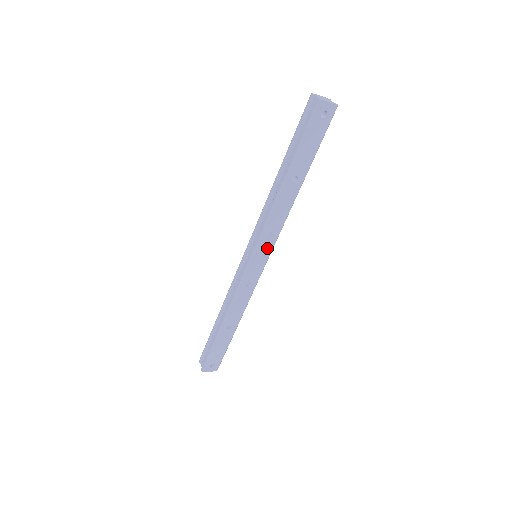
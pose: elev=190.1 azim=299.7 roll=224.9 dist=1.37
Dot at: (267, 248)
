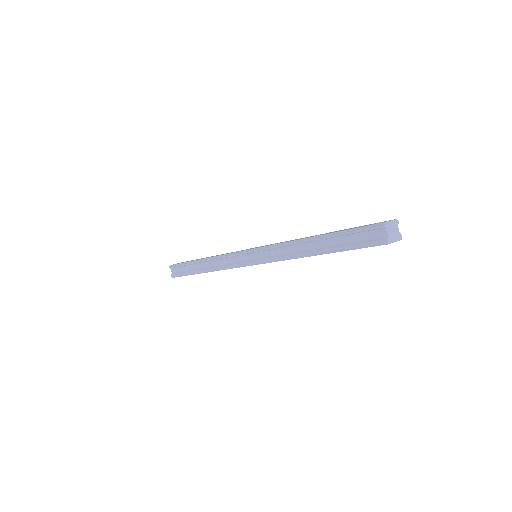
Dot at: occluded
